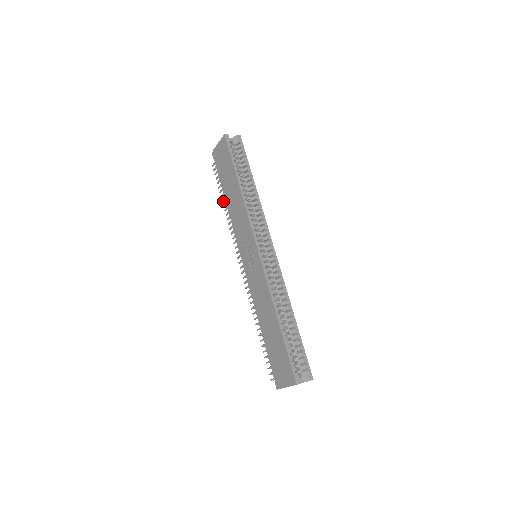
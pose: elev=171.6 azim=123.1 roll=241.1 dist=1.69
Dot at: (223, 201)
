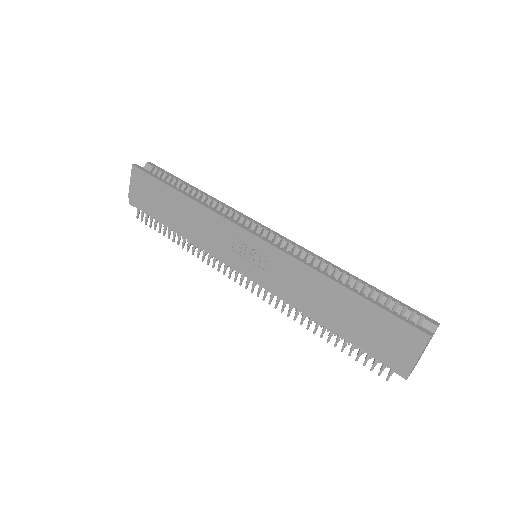
Dot at: (174, 240)
